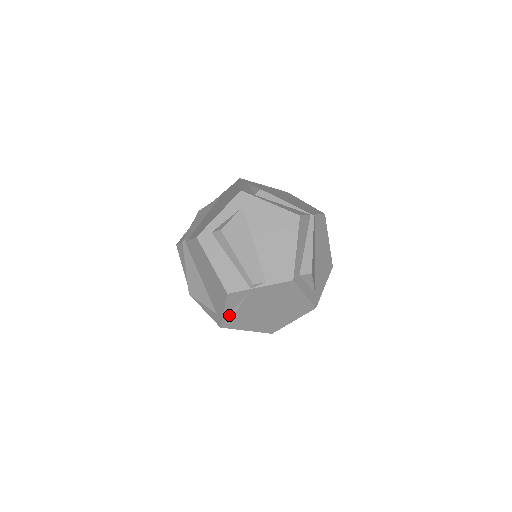
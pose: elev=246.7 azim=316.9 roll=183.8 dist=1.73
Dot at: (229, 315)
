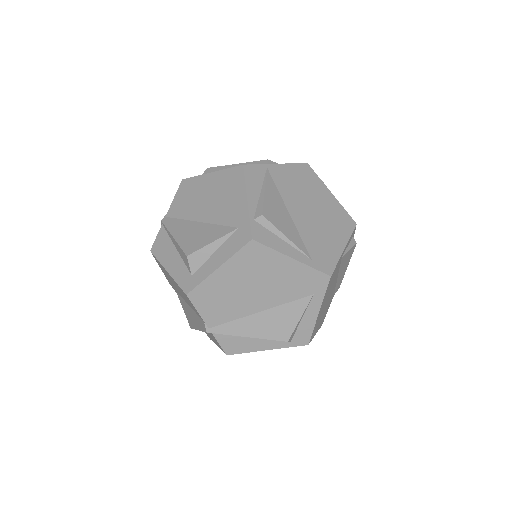
Dot at: (256, 209)
